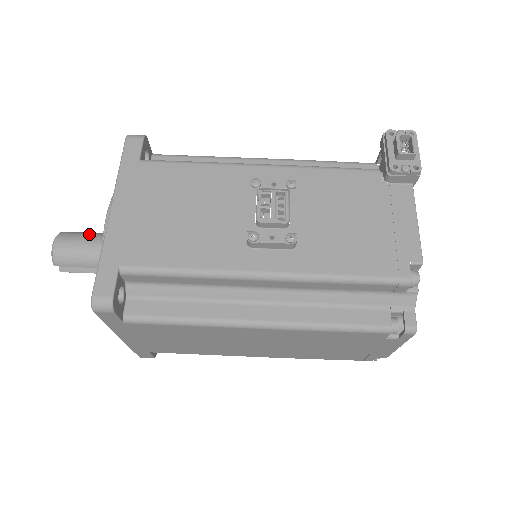
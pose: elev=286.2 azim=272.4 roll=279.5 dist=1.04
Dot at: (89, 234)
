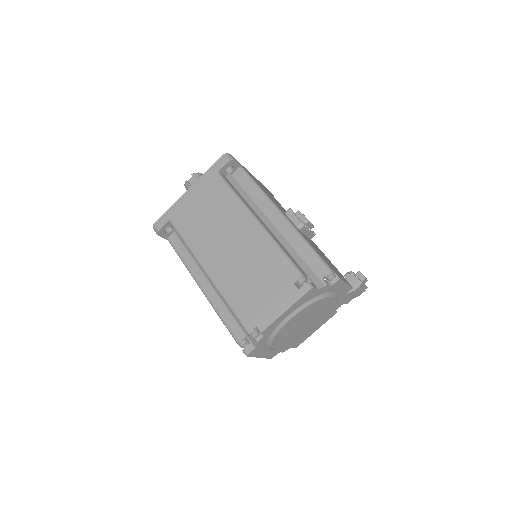
Dot at: occluded
